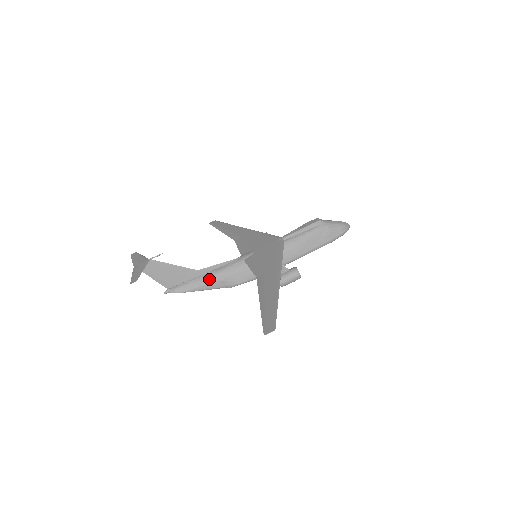
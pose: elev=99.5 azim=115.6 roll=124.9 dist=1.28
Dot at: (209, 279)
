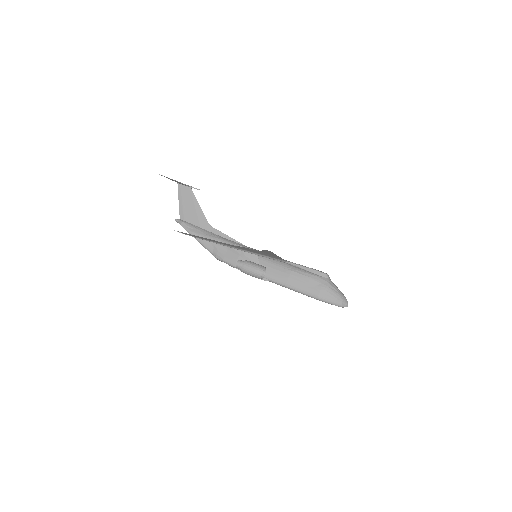
Dot at: (209, 237)
